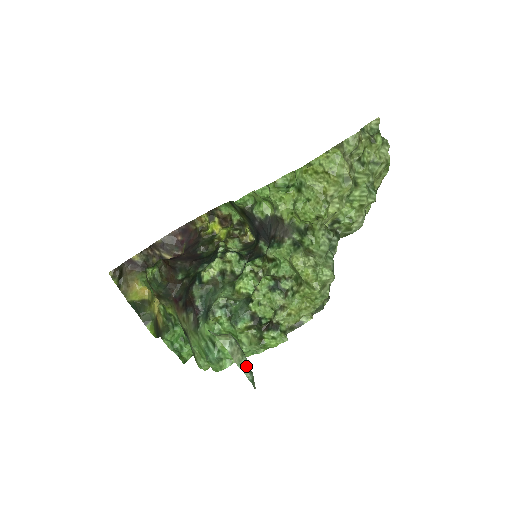
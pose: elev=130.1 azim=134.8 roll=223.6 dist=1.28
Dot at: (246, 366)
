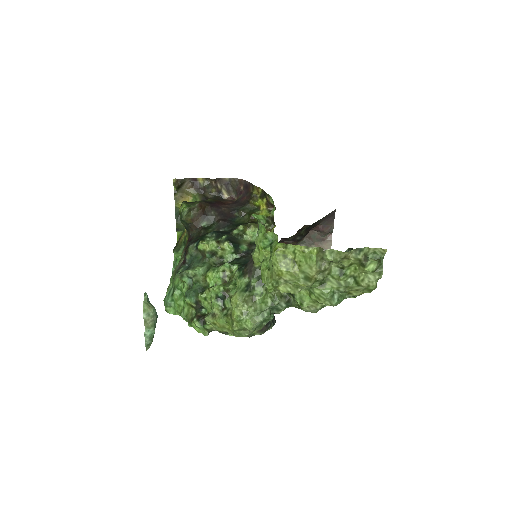
Dot at: (150, 334)
